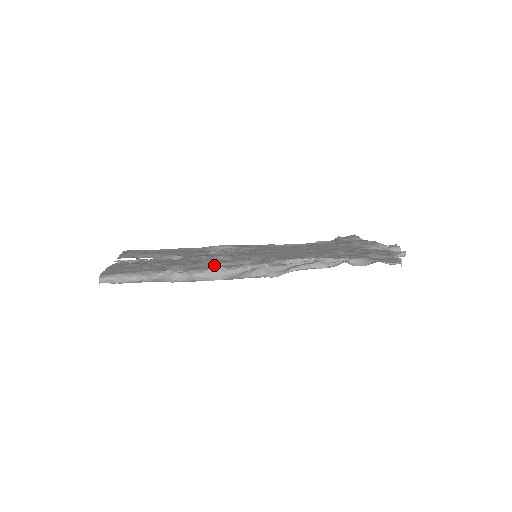
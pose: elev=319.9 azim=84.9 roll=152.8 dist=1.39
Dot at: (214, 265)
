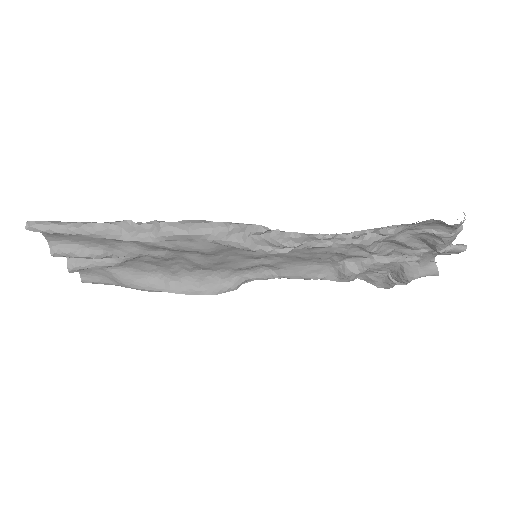
Dot at: occluded
